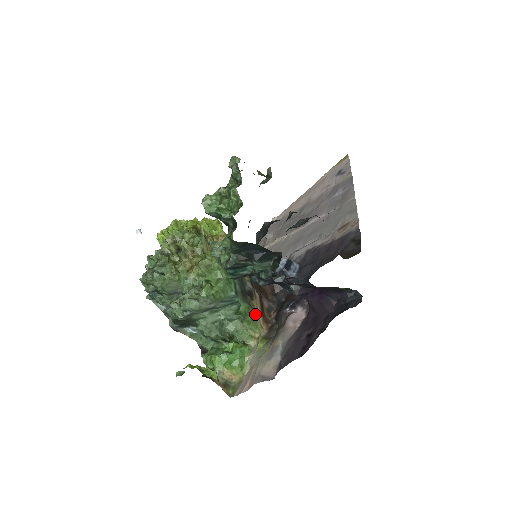
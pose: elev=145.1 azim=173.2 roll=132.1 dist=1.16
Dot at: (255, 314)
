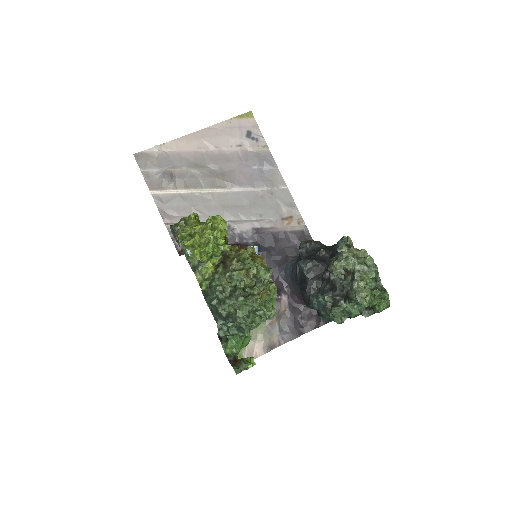
Dot at: occluded
